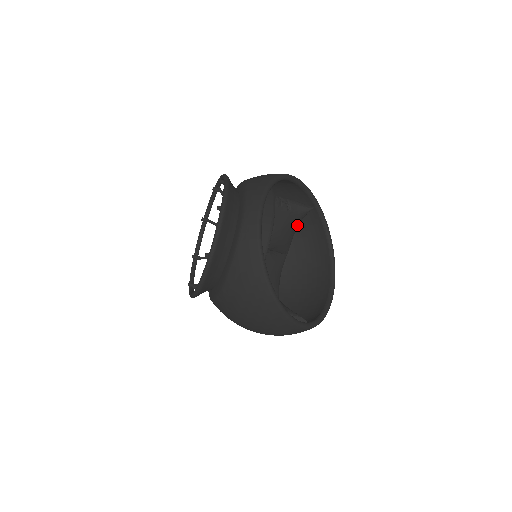
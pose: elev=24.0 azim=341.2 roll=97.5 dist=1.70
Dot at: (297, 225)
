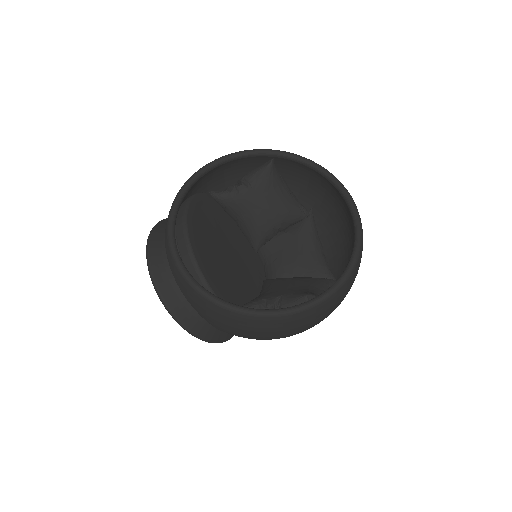
Dot at: (278, 187)
